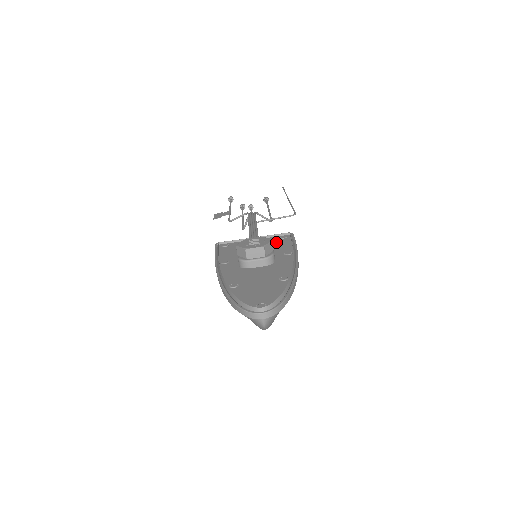
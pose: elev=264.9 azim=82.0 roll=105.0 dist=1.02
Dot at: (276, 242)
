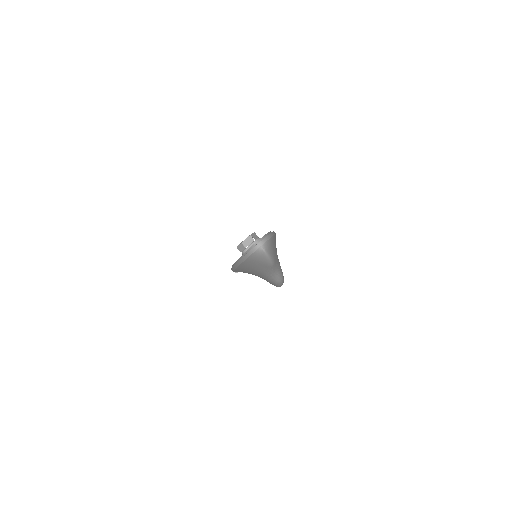
Dot at: occluded
